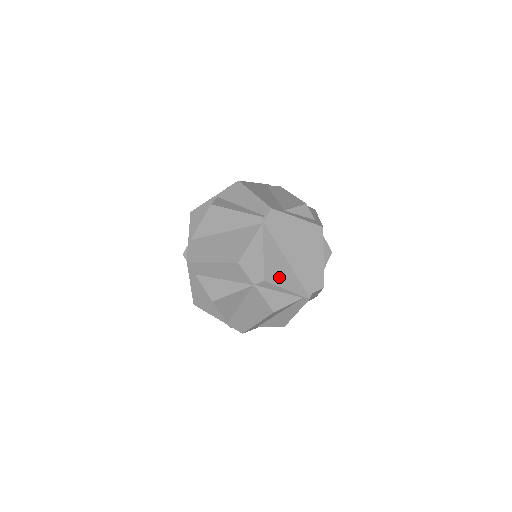
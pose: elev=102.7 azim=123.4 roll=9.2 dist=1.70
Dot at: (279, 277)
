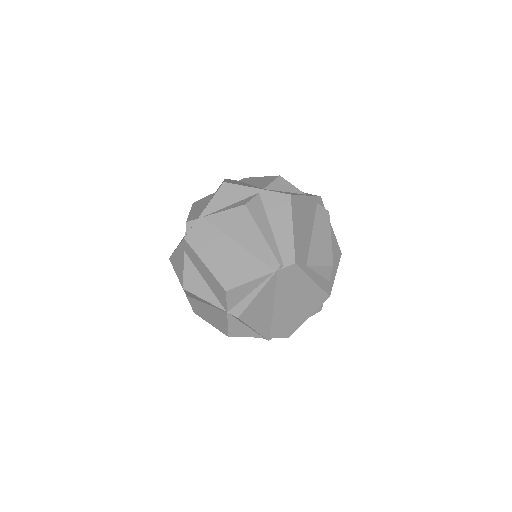
Dot at: (255, 318)
